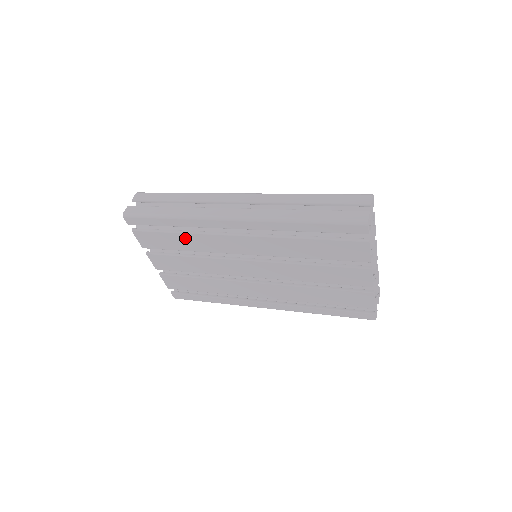
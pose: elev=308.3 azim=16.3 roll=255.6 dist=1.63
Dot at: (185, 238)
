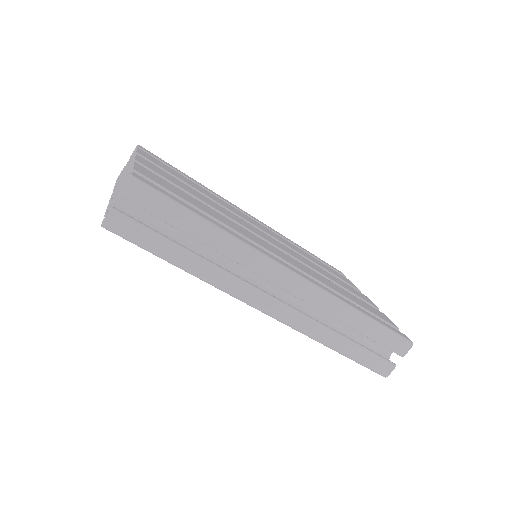
Dot at: occluded
